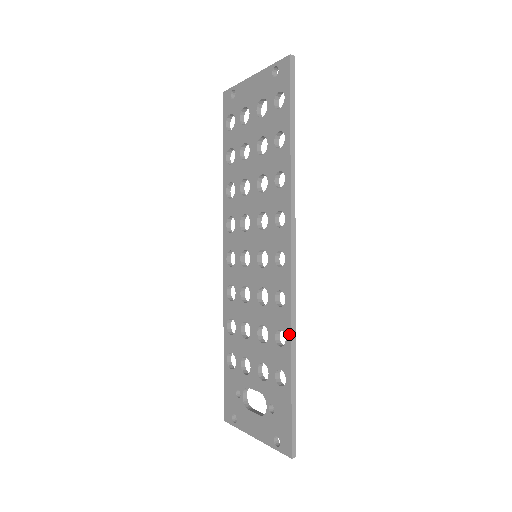
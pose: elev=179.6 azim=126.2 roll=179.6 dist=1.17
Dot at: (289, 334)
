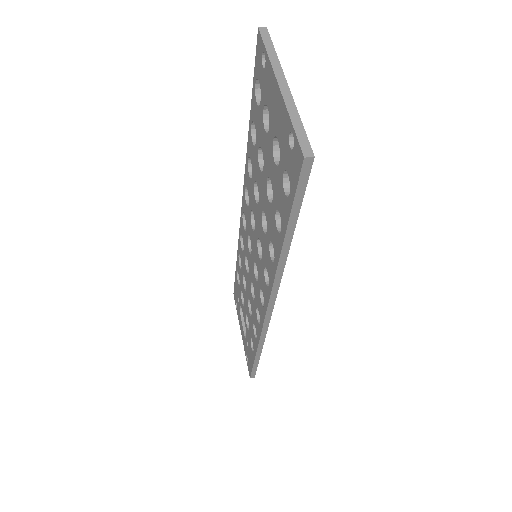
Dot at: (258, 341)
